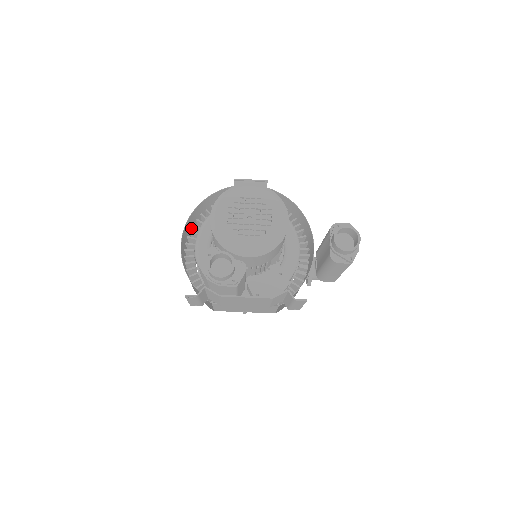
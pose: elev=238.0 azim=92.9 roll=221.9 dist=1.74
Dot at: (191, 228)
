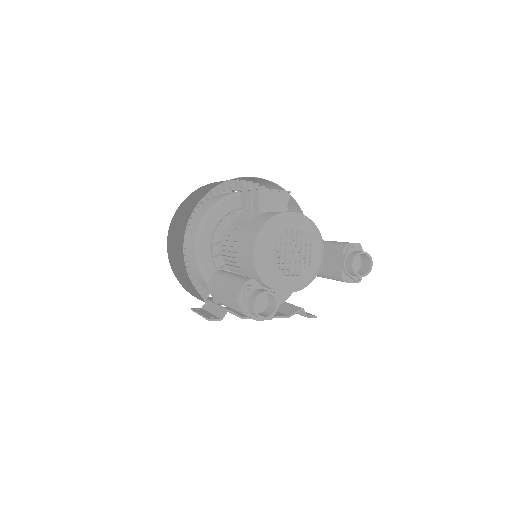
Dot at: (182, 215)
